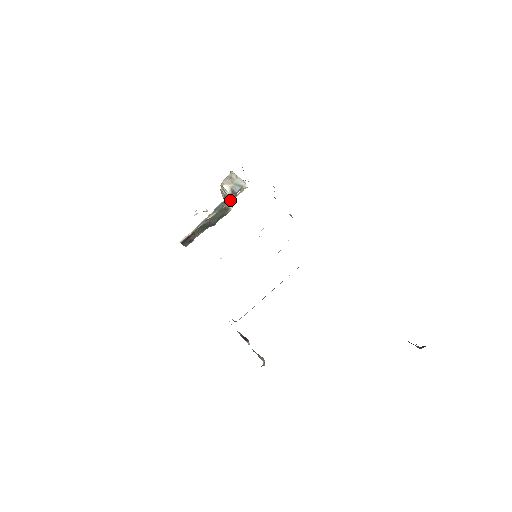
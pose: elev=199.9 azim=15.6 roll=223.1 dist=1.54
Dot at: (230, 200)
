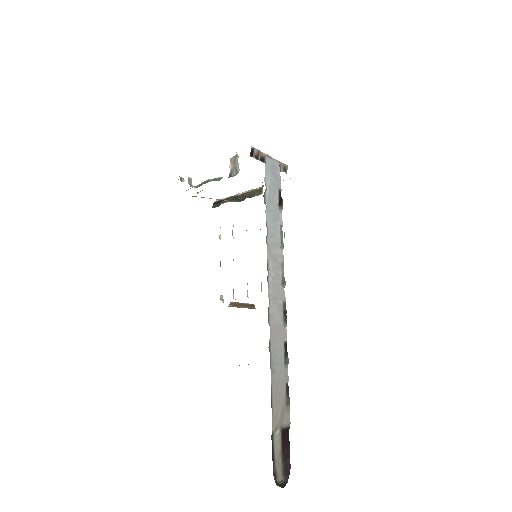
Dot at: occluded
